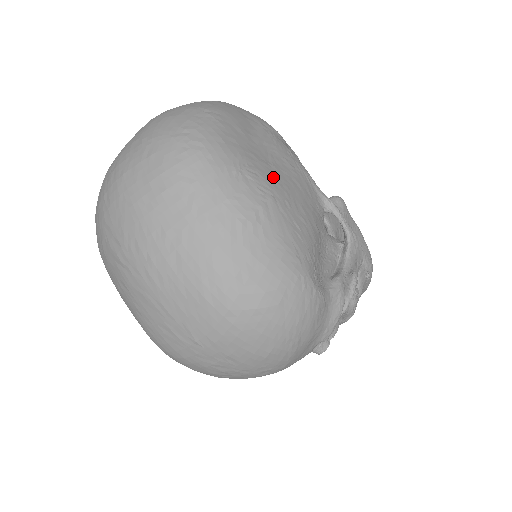
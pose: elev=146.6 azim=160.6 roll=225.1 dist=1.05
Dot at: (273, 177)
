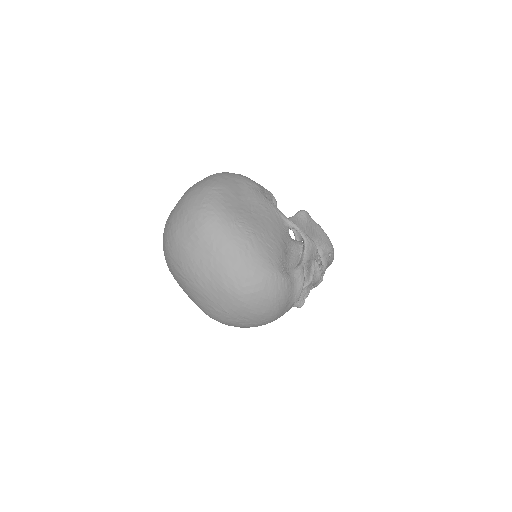
Dot at: (254, 221)
